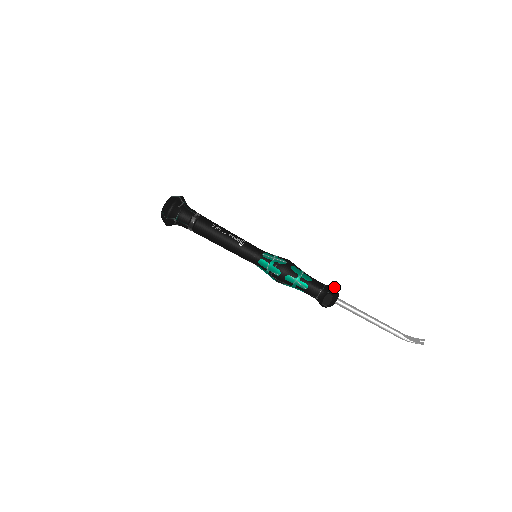
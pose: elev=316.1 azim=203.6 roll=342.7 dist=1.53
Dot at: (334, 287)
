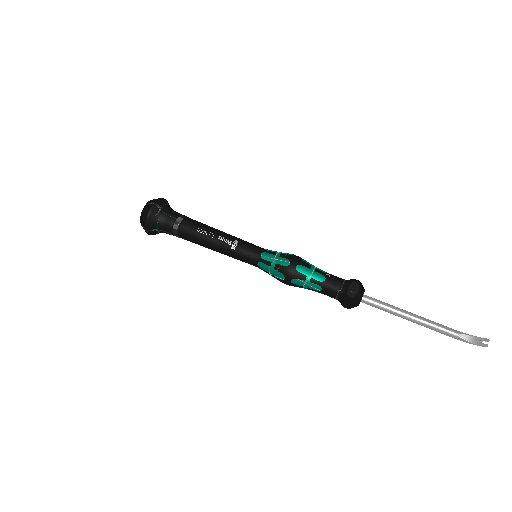
Dot at: (355, 284)
